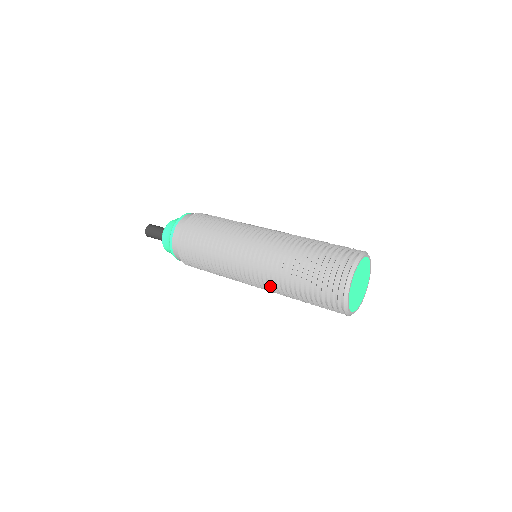
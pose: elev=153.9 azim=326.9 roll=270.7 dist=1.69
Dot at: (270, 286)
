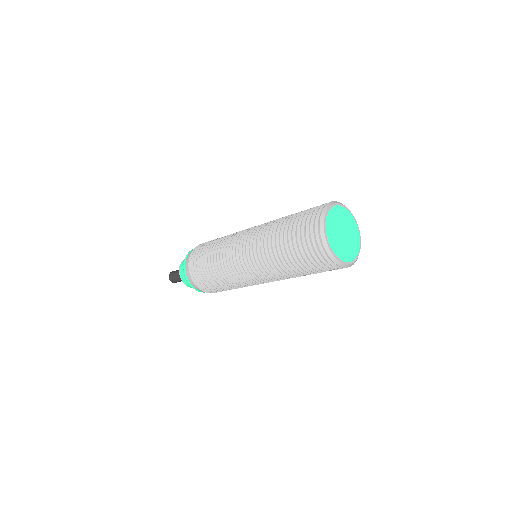
Dot at: (265, 268)
